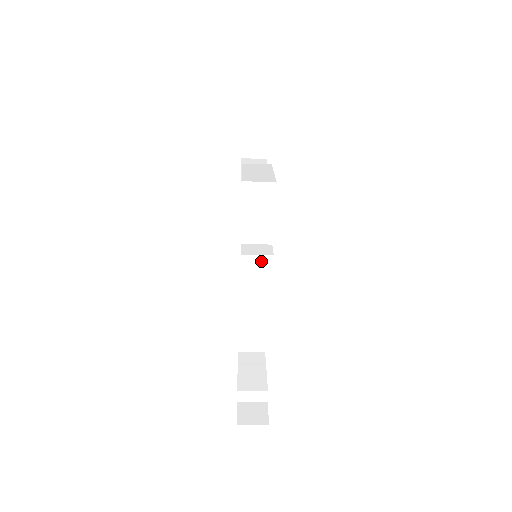
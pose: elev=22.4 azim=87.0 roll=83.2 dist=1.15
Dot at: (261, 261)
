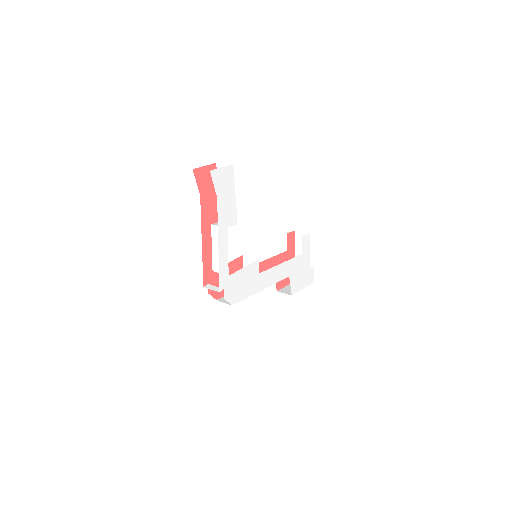
Dot at: occluded
